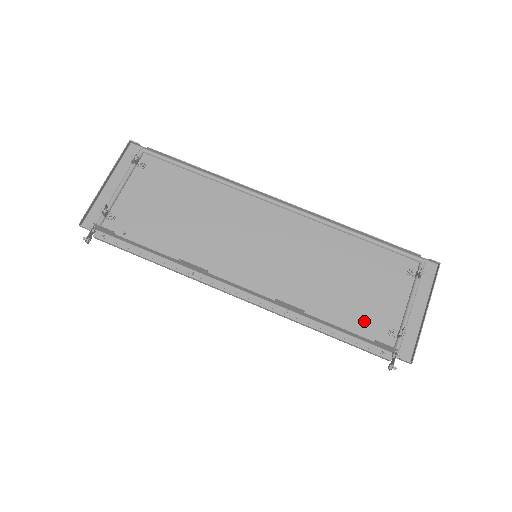
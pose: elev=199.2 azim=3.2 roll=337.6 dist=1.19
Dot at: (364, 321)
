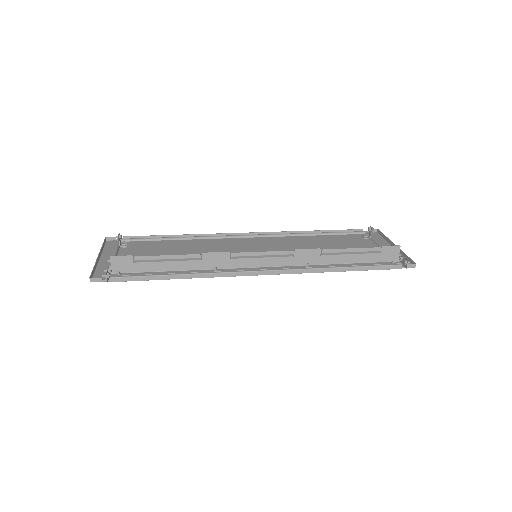
Dot at: occluded
